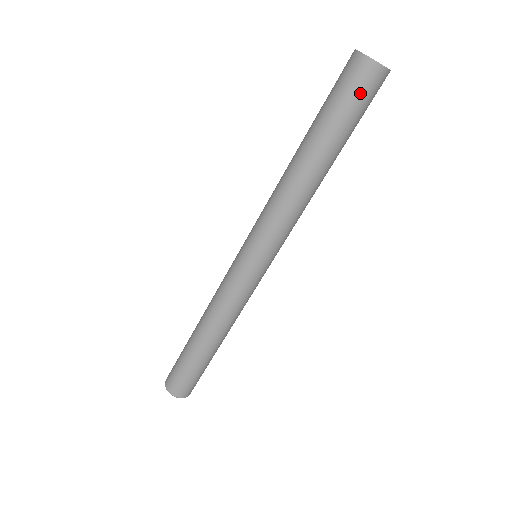
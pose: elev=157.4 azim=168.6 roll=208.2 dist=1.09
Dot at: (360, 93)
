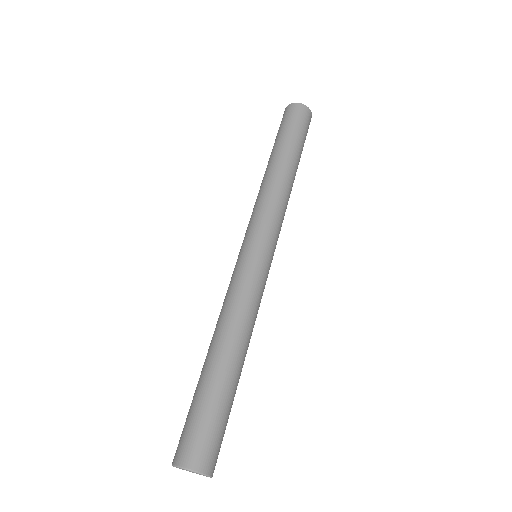
Dot at: (296, 119)
